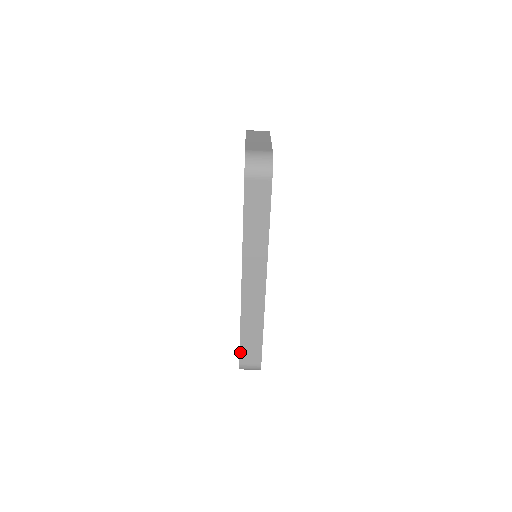
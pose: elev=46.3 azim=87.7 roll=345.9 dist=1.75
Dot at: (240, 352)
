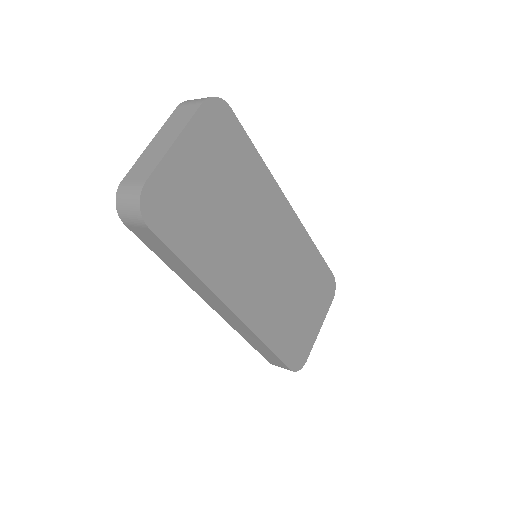
Dot at: (263, 356)
